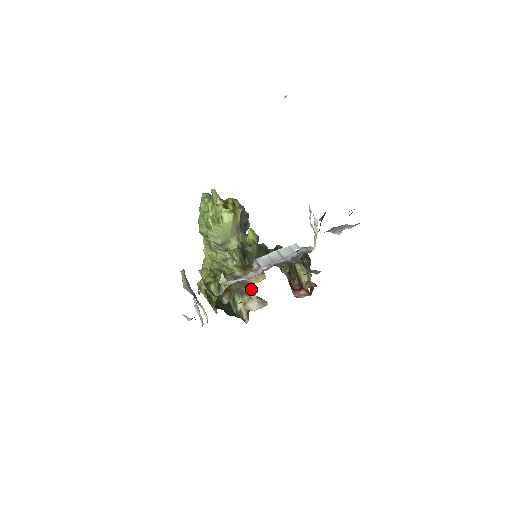
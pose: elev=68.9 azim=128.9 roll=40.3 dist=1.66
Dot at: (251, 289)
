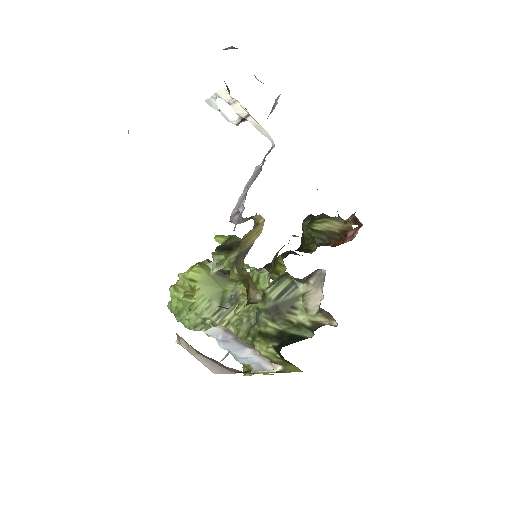
Dot at: (290, 285)
